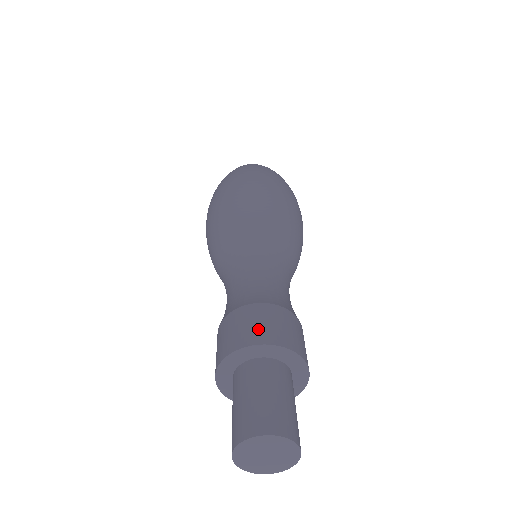
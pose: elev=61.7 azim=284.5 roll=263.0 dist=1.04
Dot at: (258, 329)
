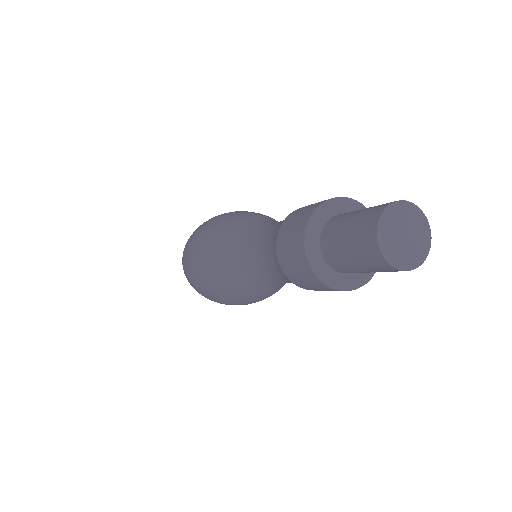
Dot at: occluded
